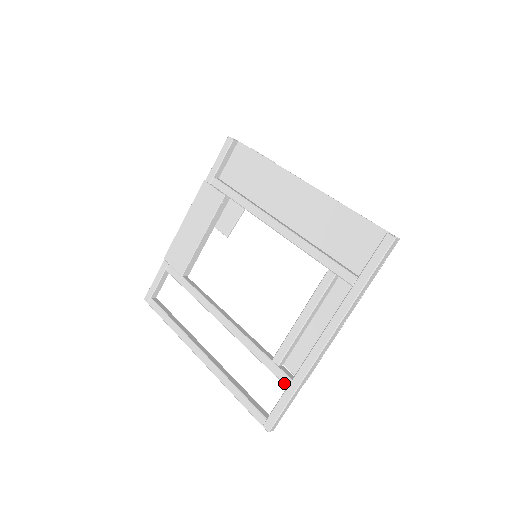
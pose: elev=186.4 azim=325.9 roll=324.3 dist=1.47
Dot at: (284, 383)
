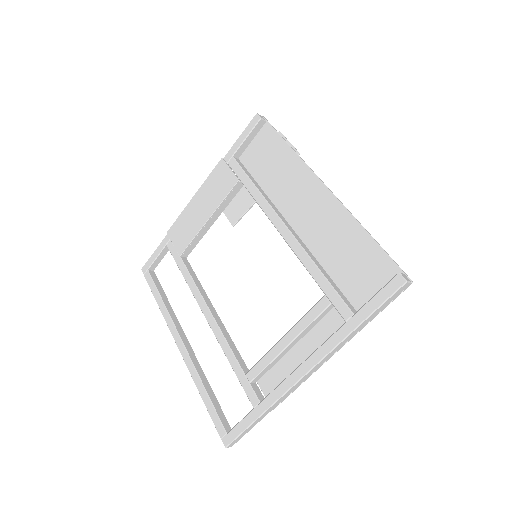
Dot at: (251, 403)
